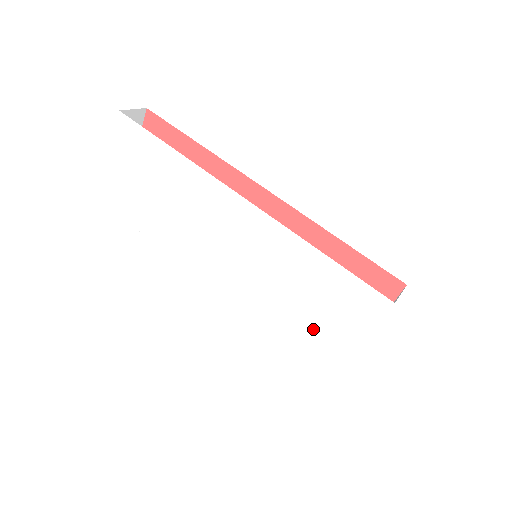
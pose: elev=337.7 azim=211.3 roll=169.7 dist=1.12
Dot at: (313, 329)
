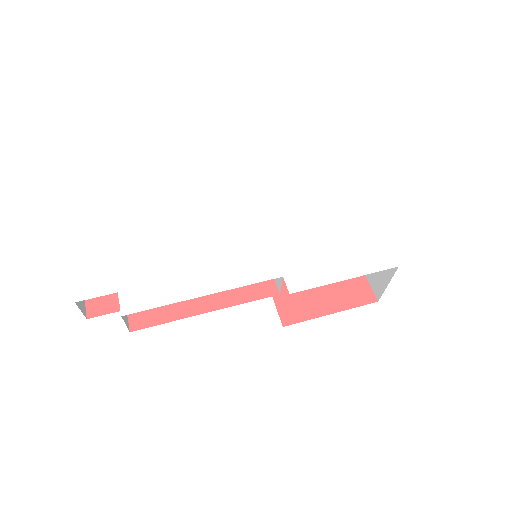
Dot at: (339, 231)
